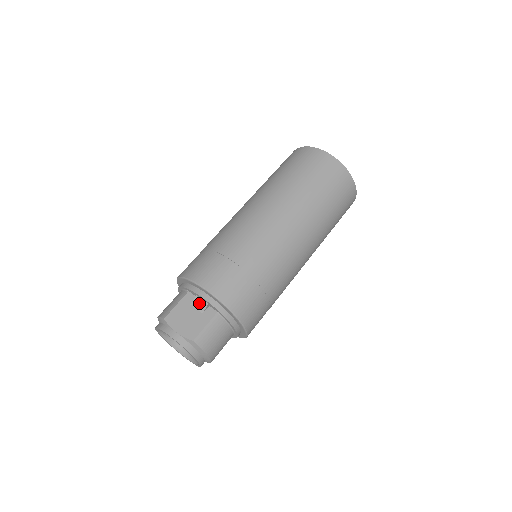
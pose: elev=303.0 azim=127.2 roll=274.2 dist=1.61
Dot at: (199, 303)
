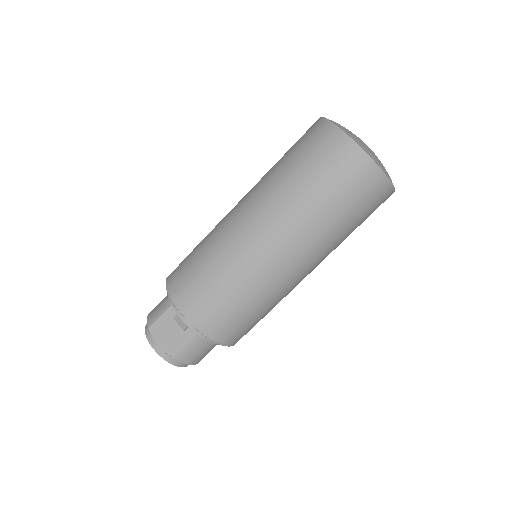
Dot at: (181, 321)
